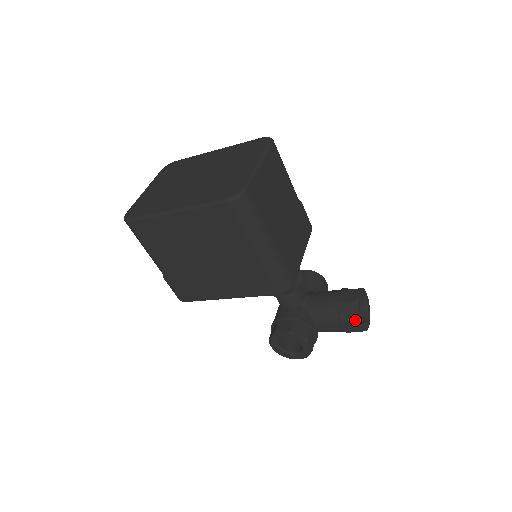
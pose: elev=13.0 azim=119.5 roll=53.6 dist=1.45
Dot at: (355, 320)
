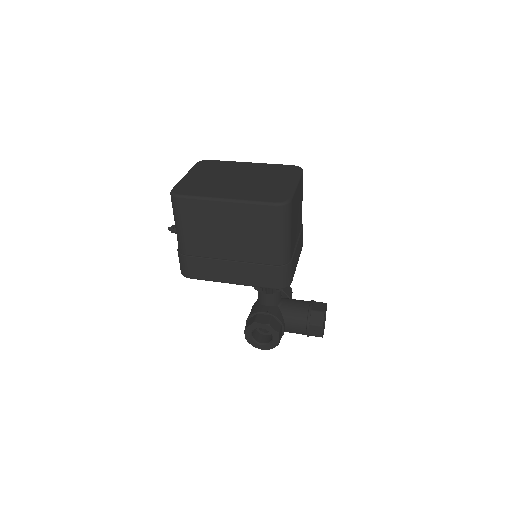
Dot at: (320, 326)
